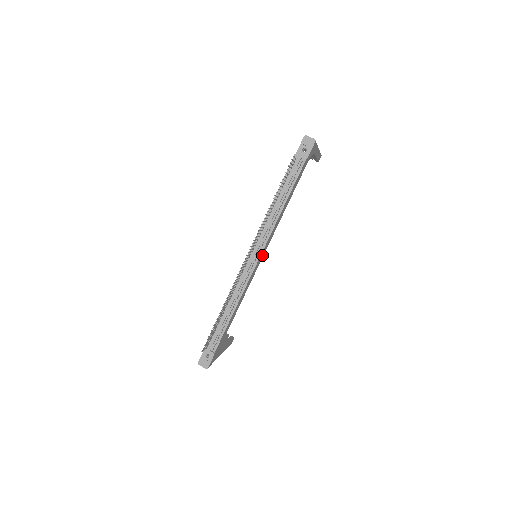
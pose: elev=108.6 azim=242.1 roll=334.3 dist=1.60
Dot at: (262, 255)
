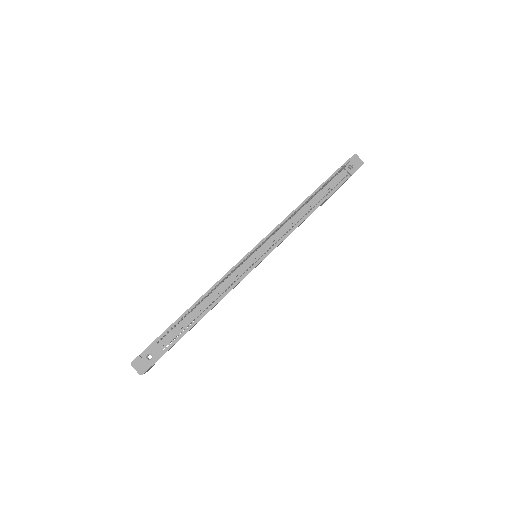
Dot at: occluded
